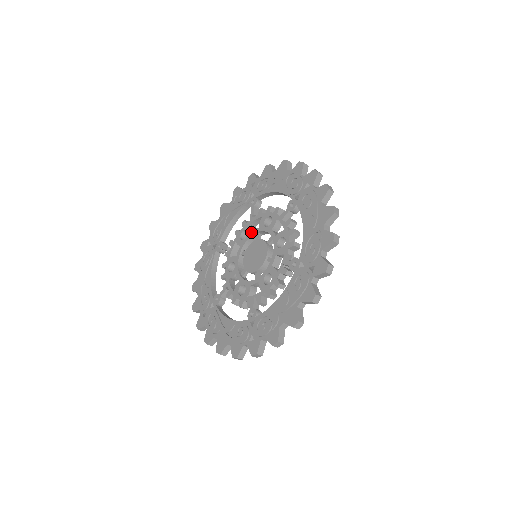
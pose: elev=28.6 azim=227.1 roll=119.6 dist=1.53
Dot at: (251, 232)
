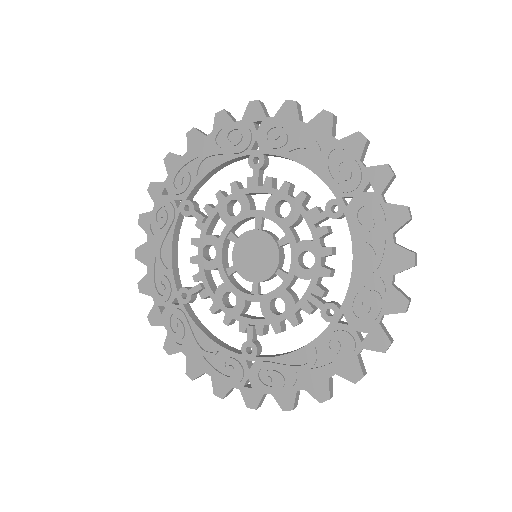
Dot at: (249, 211)
